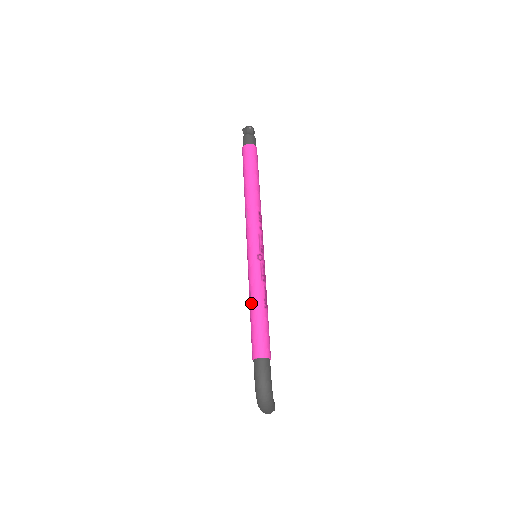
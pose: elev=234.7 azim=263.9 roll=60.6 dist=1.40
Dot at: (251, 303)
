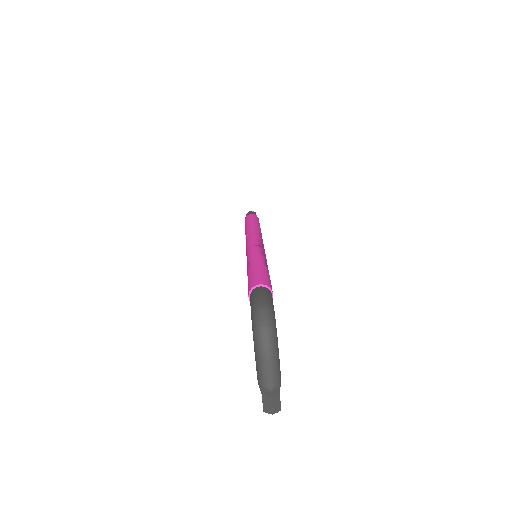
Dot at: (249, 265)
